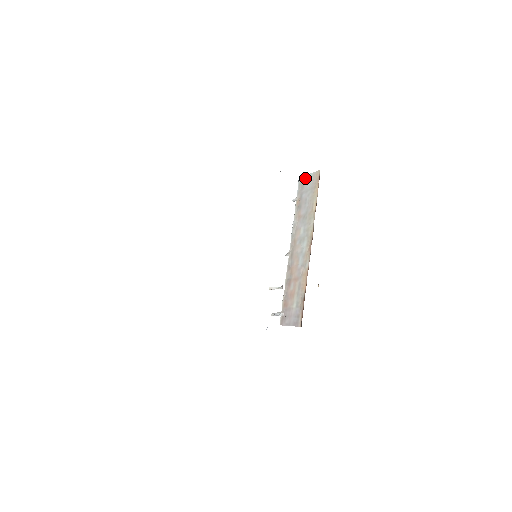
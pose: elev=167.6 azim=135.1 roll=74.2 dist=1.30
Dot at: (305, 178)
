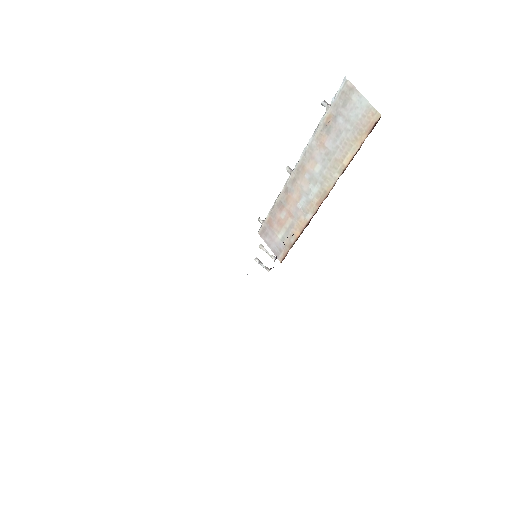
Dot at: (354, 94)
